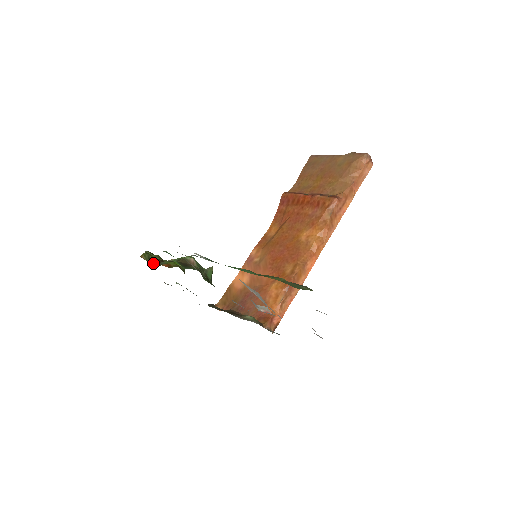
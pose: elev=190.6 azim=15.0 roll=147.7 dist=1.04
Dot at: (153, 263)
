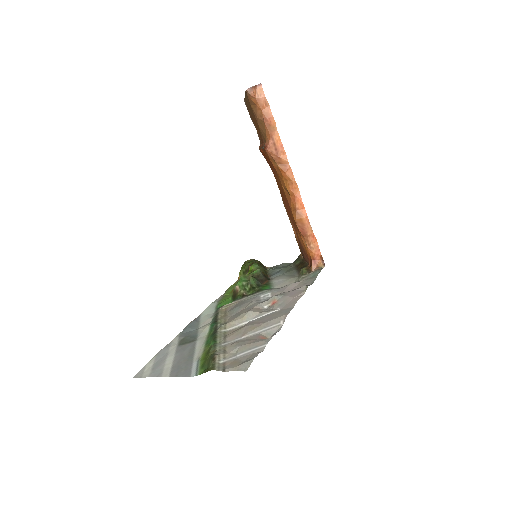
Dot at: occluded
